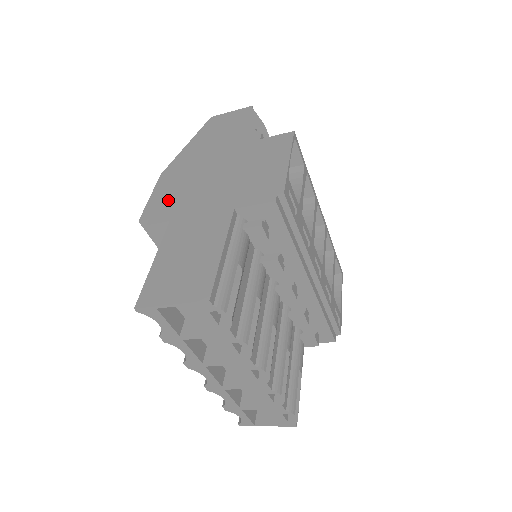
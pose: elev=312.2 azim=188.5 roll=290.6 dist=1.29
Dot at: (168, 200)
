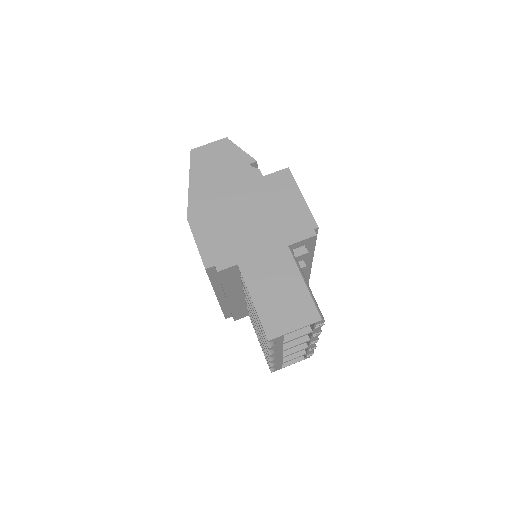
Dot at: (219, 245)
